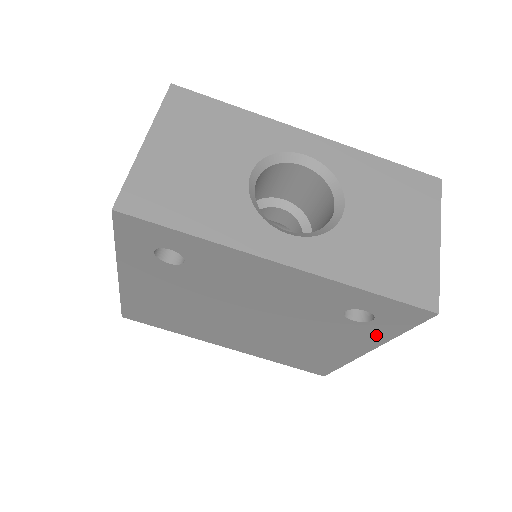
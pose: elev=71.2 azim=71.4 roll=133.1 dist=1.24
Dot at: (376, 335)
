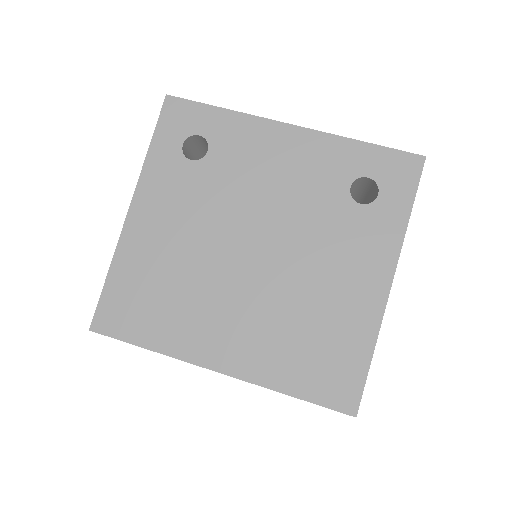
Dot at: (389, 229)
